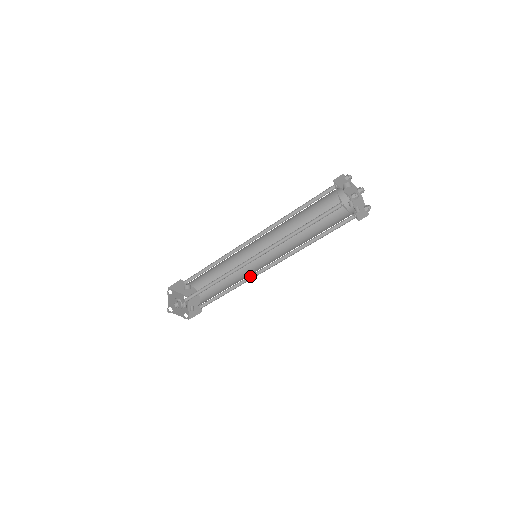
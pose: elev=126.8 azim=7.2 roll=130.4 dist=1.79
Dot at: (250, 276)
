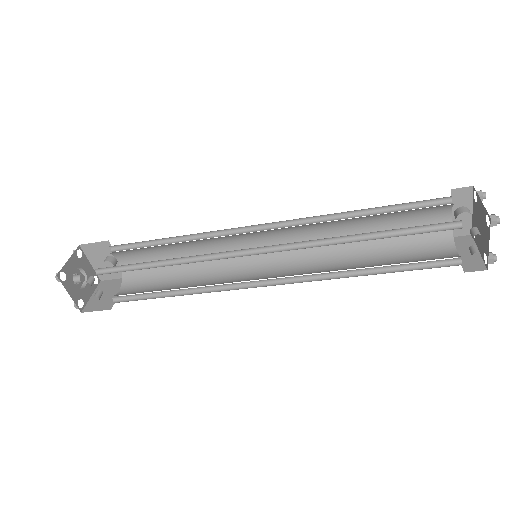
Dot at: (227, 285)
